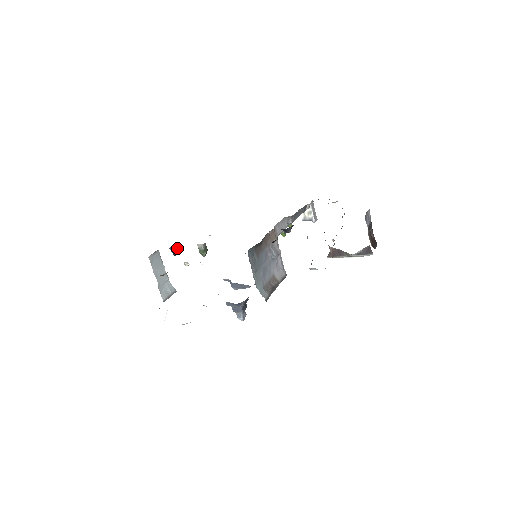
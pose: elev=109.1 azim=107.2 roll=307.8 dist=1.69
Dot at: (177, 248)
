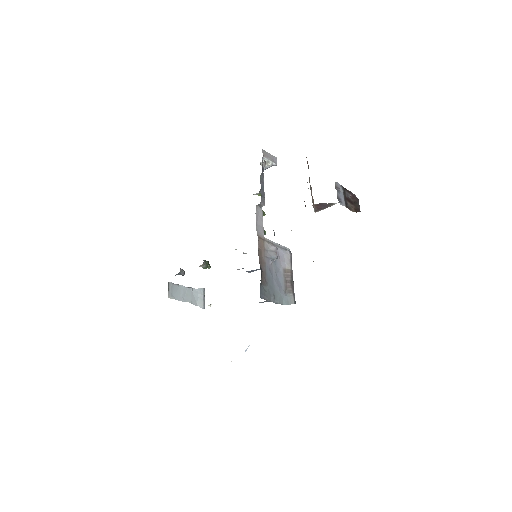
Dot at: (181, 271)
